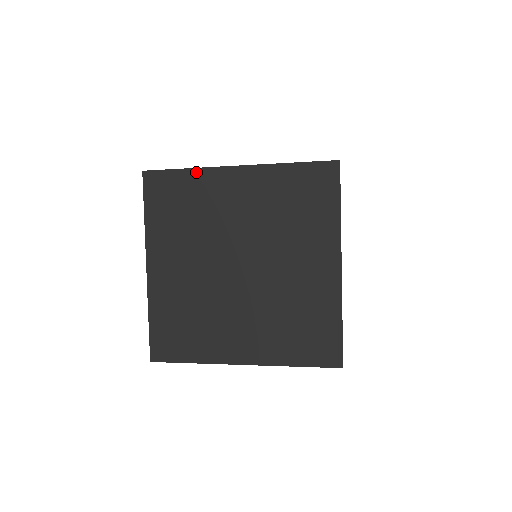
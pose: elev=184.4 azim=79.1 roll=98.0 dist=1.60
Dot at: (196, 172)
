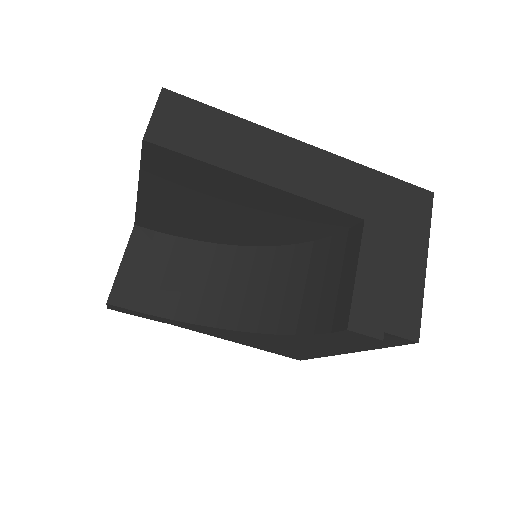
Dot at: occluded
